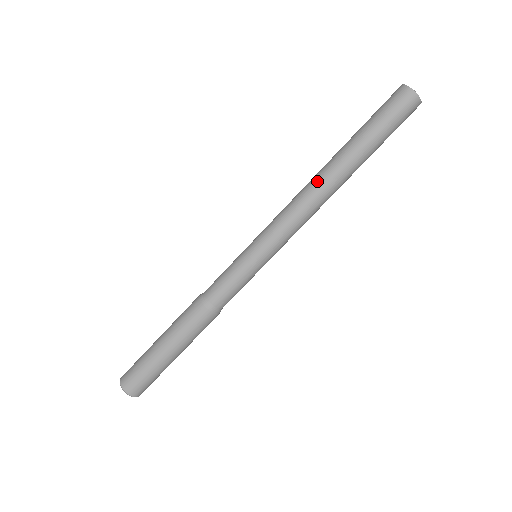
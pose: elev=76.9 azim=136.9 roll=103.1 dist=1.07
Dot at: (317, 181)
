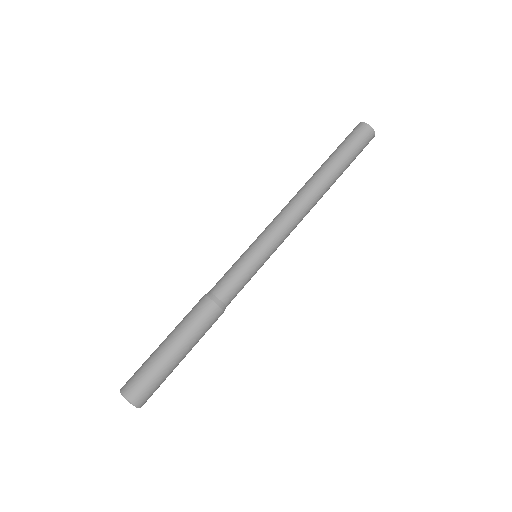
Dot at: (302, 189)
